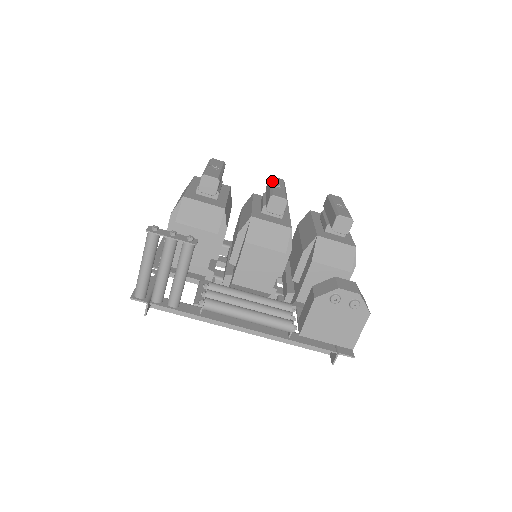
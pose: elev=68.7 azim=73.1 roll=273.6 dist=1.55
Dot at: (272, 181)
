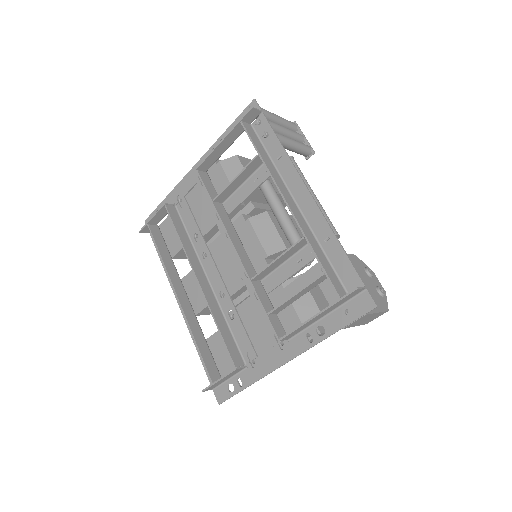
Dot at: occluded
